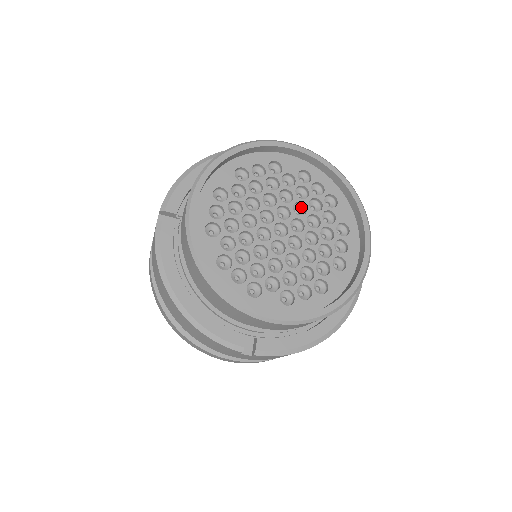
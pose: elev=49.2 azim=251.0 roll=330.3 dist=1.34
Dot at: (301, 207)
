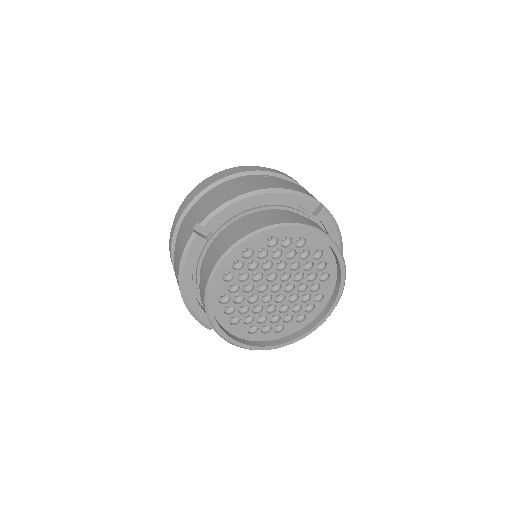
Dot at: (301, 273)
